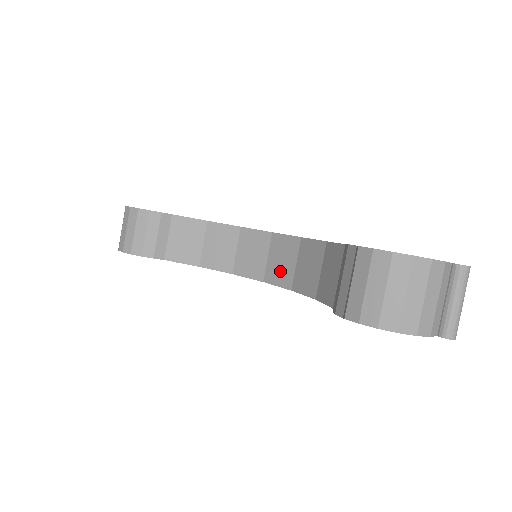
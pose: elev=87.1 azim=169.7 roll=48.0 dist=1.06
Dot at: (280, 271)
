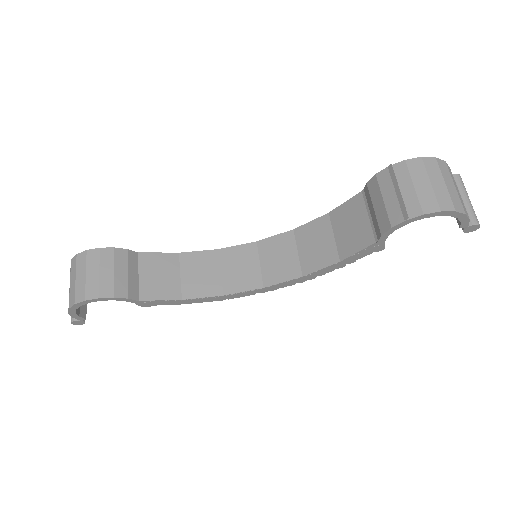
Dot at: (281, 267)
